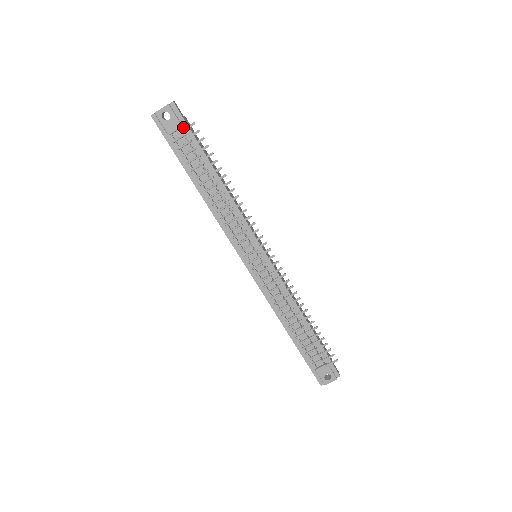
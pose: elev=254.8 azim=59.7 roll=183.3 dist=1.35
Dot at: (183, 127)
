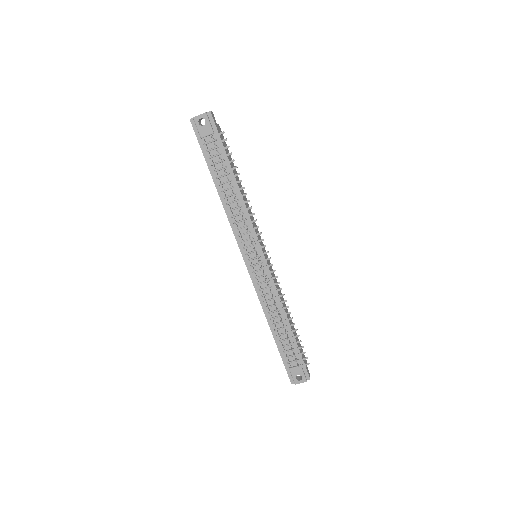
Dot at: (214, 134)
